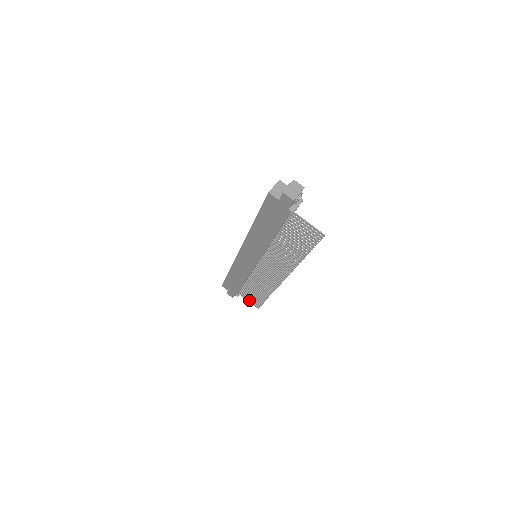
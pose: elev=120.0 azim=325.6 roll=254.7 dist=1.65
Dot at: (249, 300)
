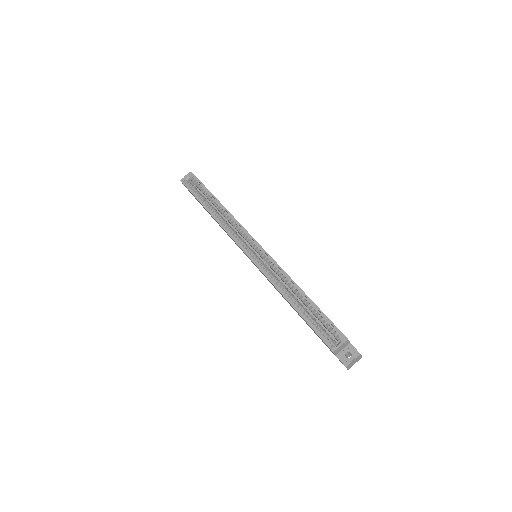
Dot at: occluded
